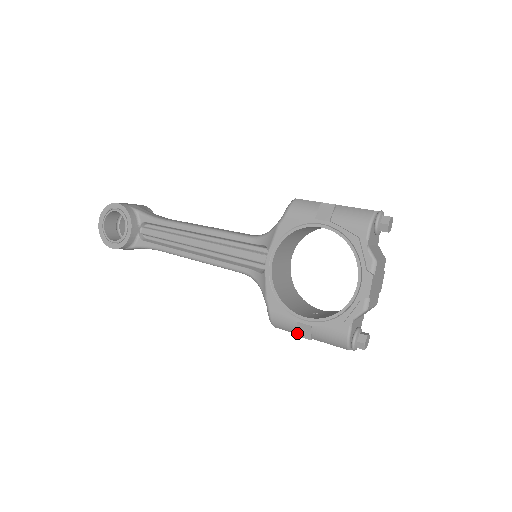
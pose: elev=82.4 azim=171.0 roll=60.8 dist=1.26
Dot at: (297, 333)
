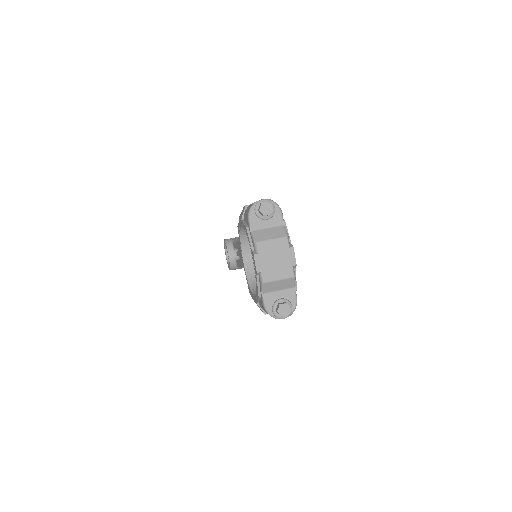
Dot at: (261, 310)
